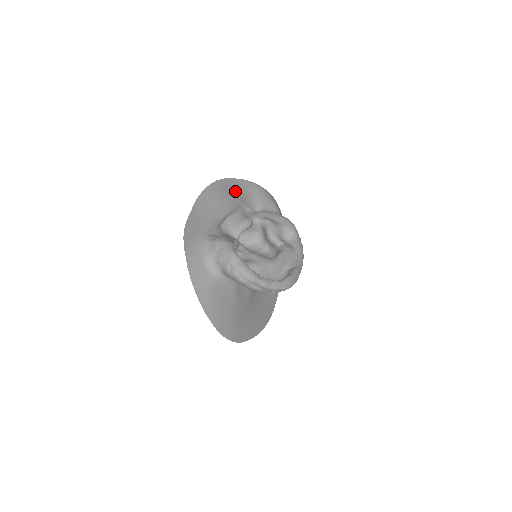
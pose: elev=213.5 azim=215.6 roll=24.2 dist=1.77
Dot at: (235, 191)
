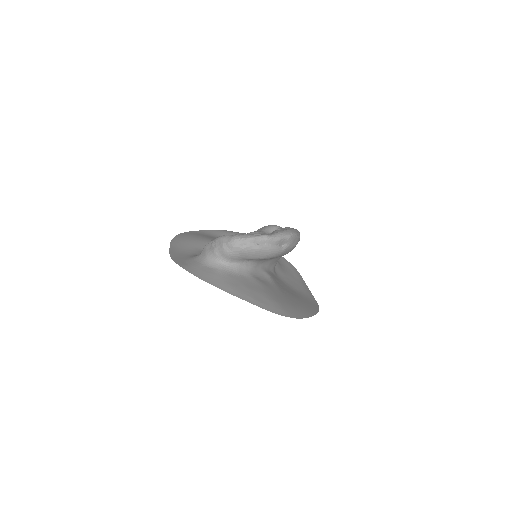
Dot at: (205, 235)
